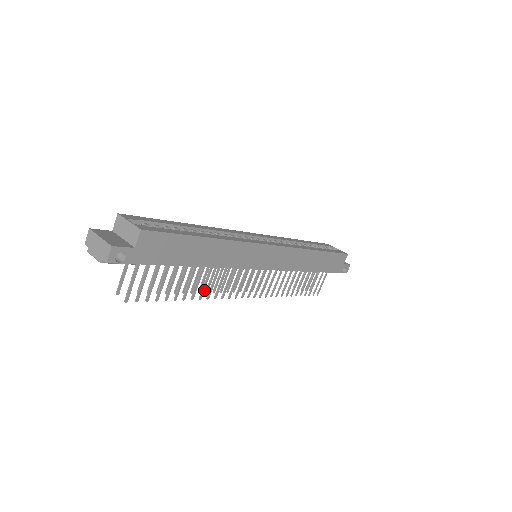
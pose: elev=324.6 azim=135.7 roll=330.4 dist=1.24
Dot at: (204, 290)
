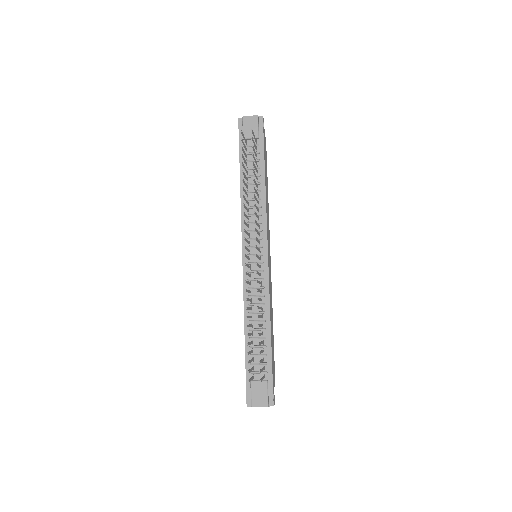
Dot at: (255, 198)
